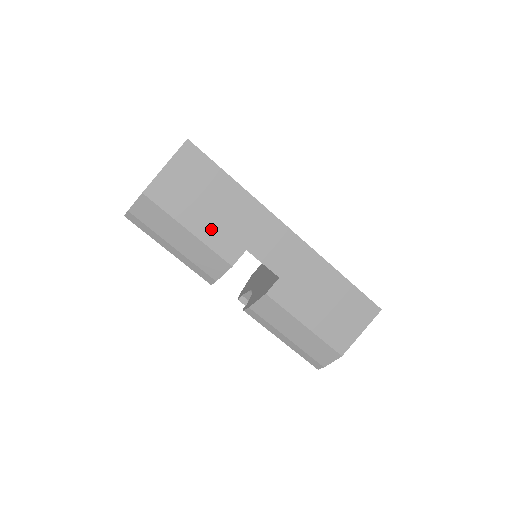
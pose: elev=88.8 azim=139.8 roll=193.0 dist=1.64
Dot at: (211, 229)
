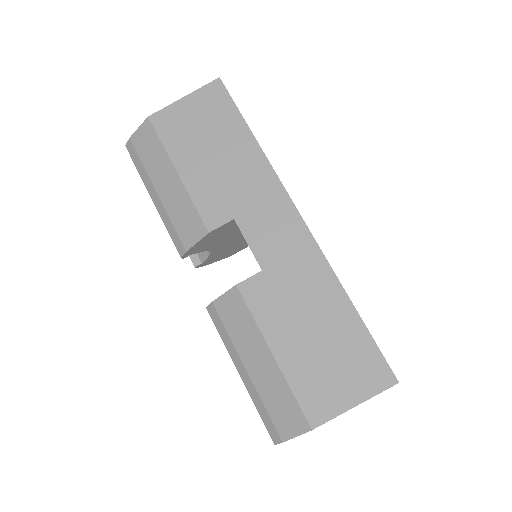
Dot at: (203, 179)
